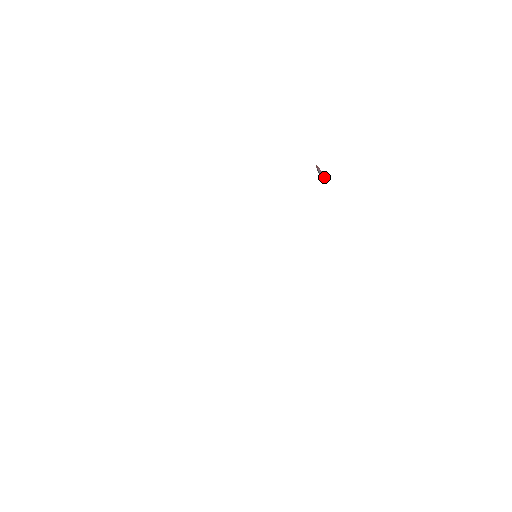
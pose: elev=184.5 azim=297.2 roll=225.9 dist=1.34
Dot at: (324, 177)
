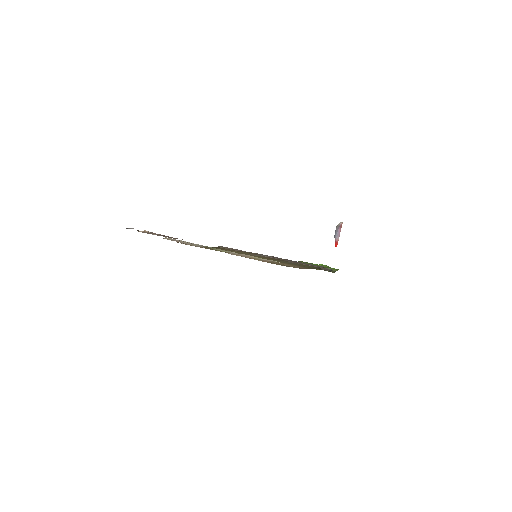
Dot at: (336, 241)
